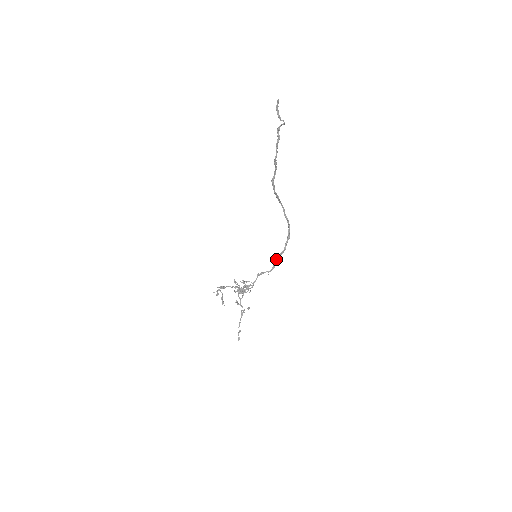
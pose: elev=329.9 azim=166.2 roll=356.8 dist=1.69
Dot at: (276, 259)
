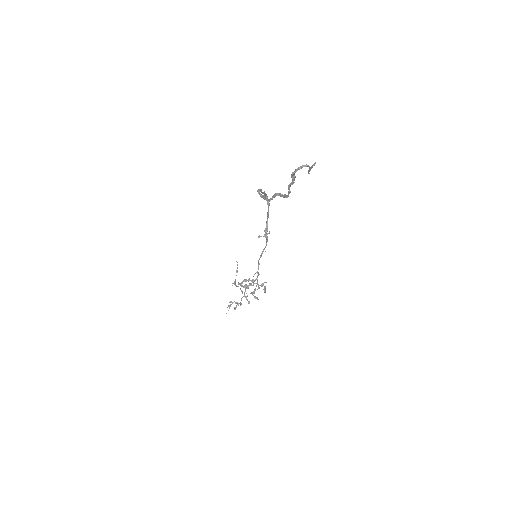
Dot at: (267, 234)
